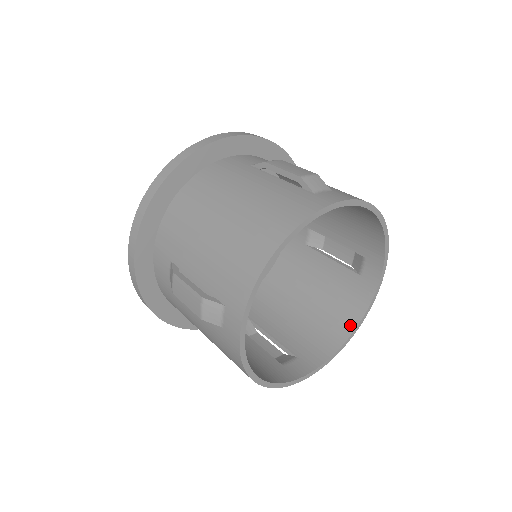
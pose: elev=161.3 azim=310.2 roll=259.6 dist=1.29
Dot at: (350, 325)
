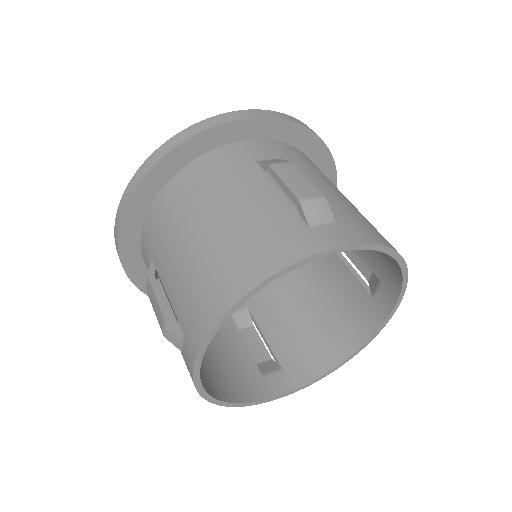
Dot at: (348, 348)
